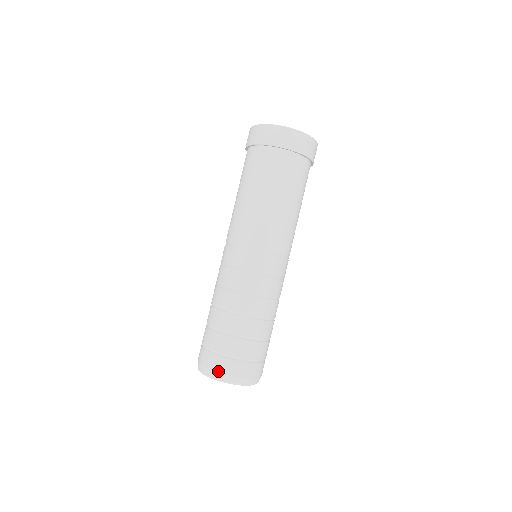
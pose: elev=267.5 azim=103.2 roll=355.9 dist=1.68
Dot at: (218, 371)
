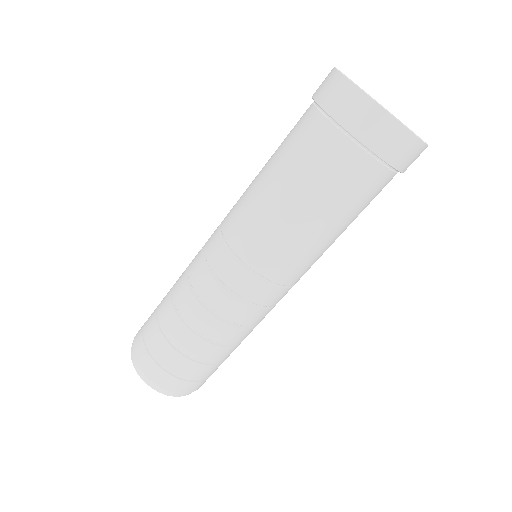
Dot at: (138, 363)
